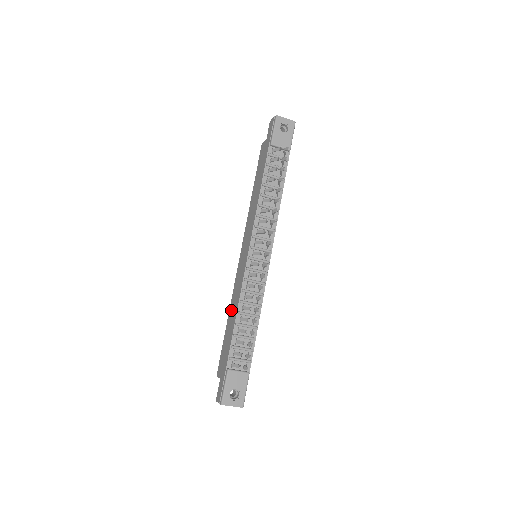
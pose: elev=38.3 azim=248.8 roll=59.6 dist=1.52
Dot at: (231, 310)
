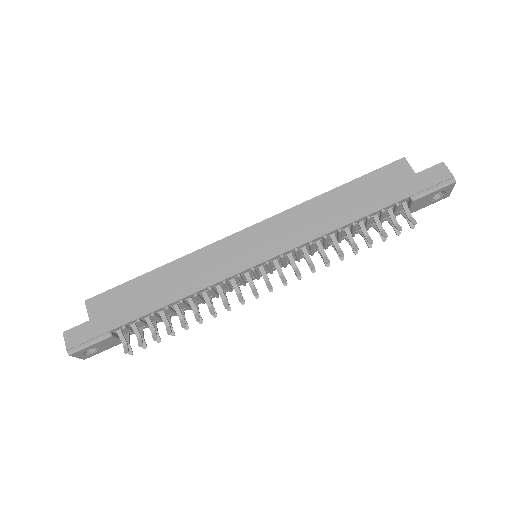
Dot at: (173, 273)
